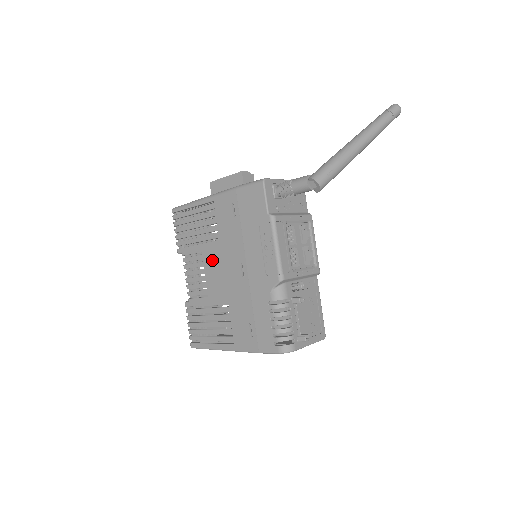
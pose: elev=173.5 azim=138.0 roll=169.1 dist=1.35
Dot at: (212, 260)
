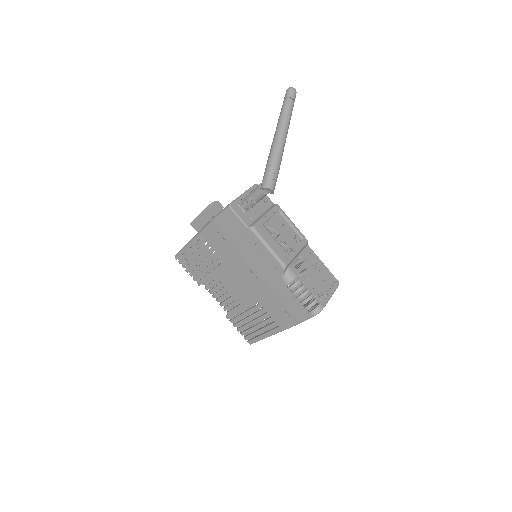
Dot at: (227, 278)
